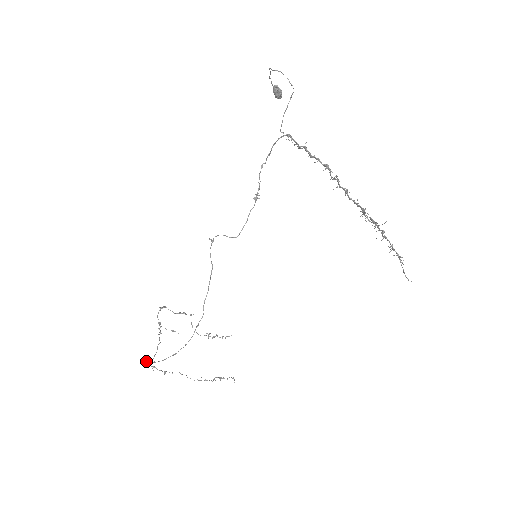
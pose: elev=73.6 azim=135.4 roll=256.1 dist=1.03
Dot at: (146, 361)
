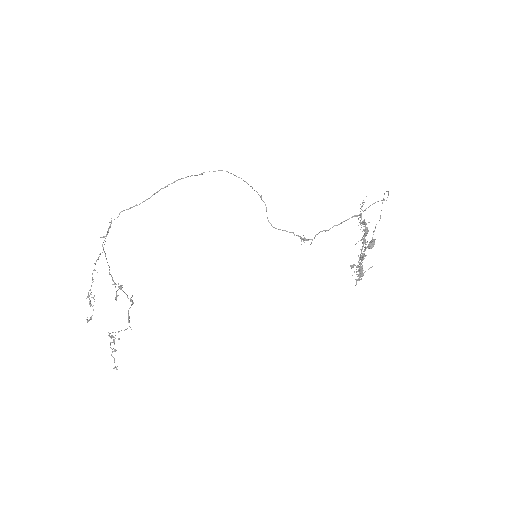
Dot at: occluded
